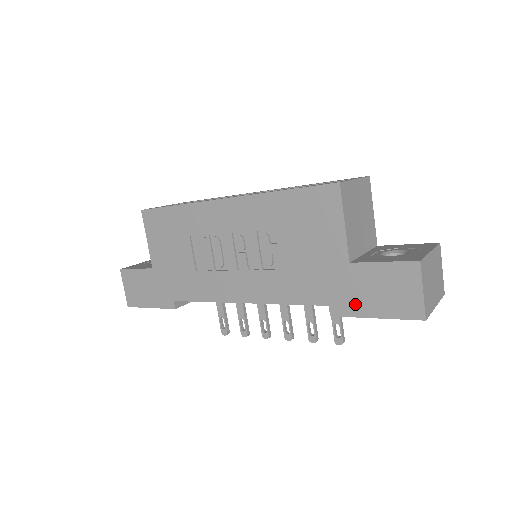
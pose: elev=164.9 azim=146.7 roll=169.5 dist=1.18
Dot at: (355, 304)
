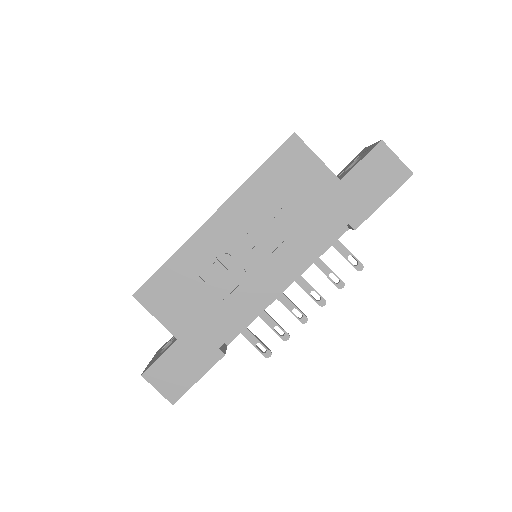
Dot at: (365, 205)
